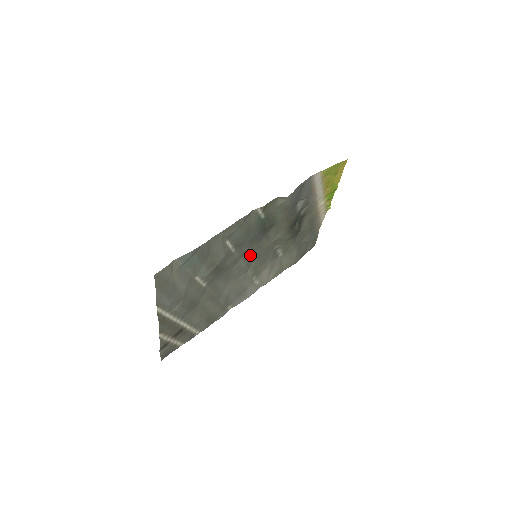
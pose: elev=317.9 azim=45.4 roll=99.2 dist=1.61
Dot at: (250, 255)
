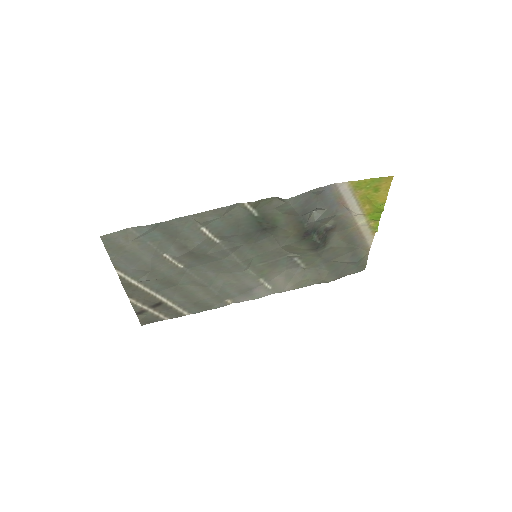
Dot at: (247, 253)
